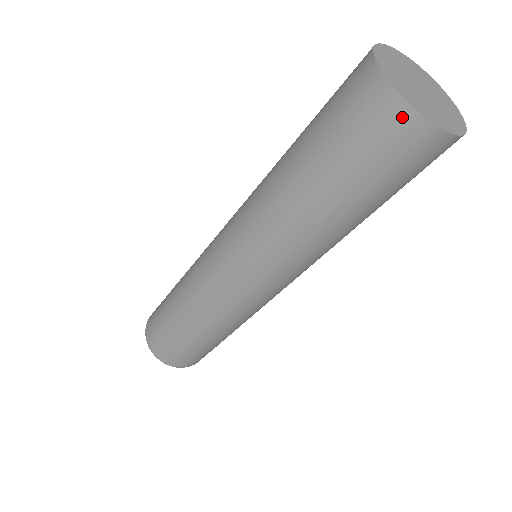
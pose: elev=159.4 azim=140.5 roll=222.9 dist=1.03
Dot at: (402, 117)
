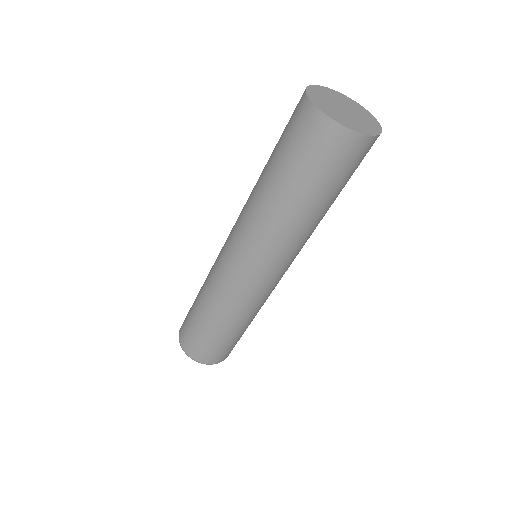
Dot at: (311, 114)
